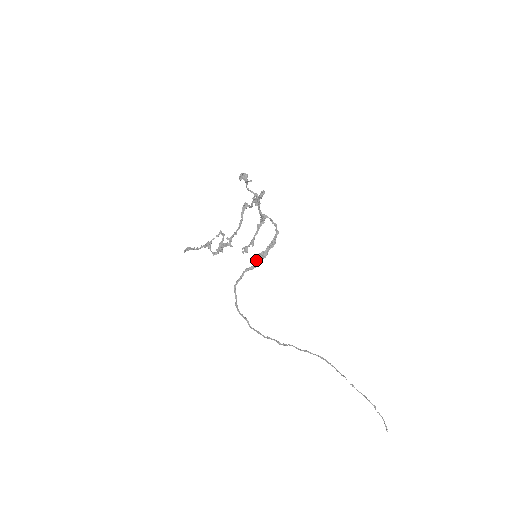
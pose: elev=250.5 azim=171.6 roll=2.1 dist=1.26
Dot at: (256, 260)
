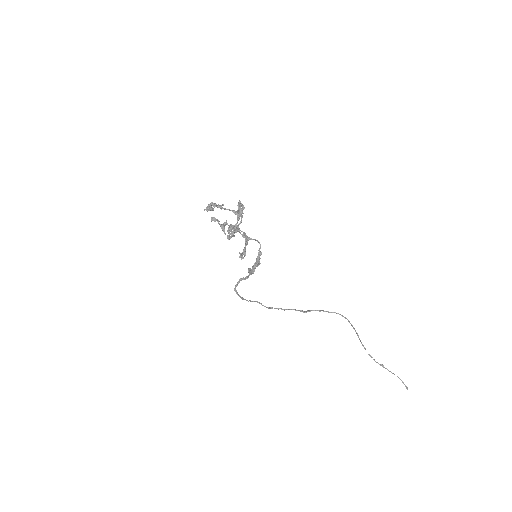
Dot at: (248, 272)
